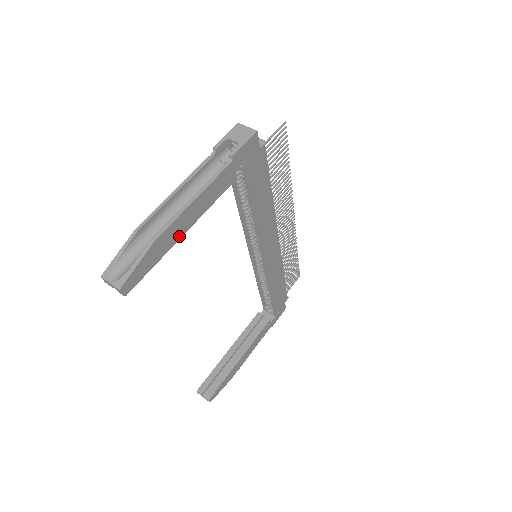
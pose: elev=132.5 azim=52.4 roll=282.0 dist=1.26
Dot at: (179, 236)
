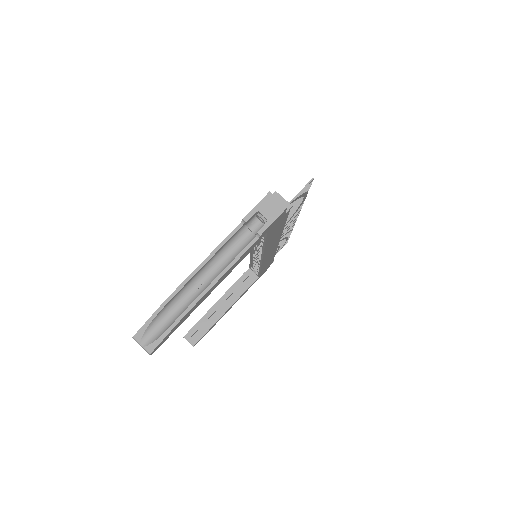
Dot at: (202, 301)
